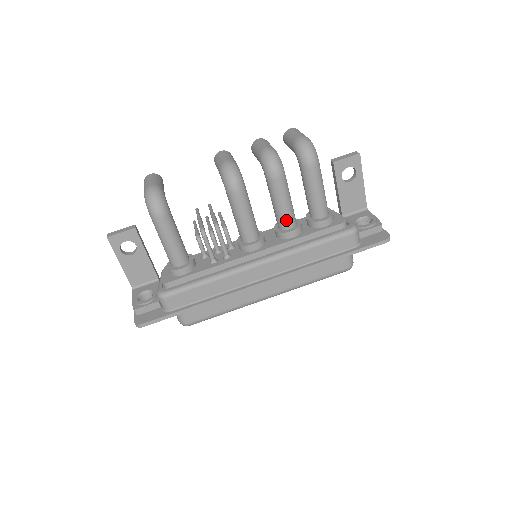
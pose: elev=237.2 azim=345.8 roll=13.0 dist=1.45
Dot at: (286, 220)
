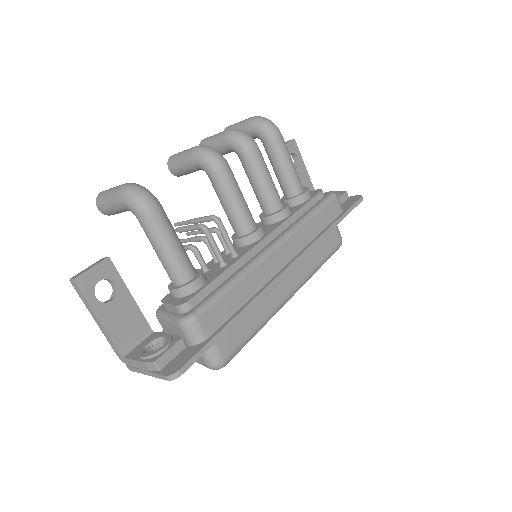
Dot at: (275, 198)
